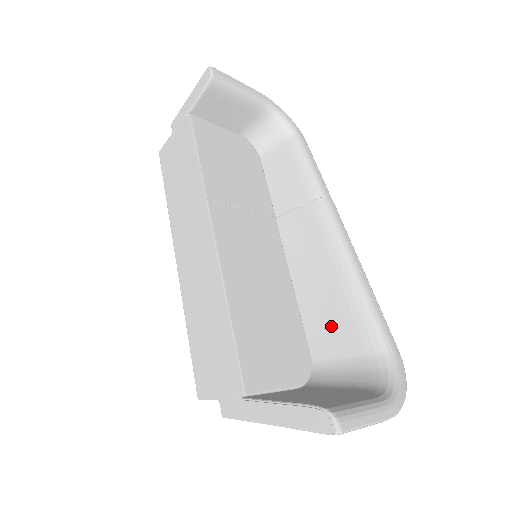
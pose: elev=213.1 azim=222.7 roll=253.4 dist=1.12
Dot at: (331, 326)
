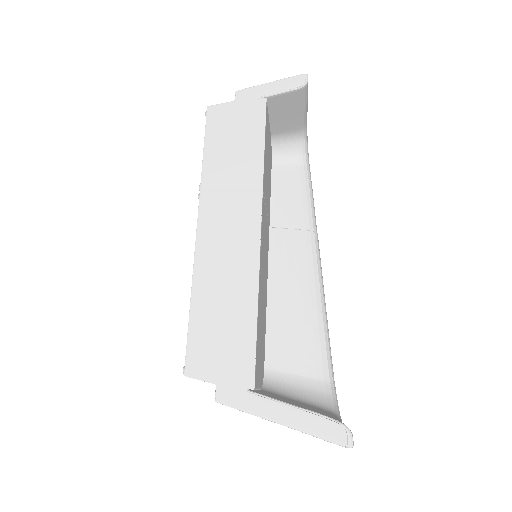
Dot at: (292, 343)
